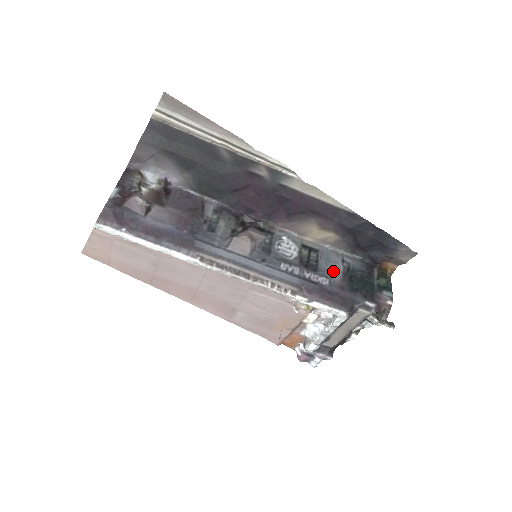
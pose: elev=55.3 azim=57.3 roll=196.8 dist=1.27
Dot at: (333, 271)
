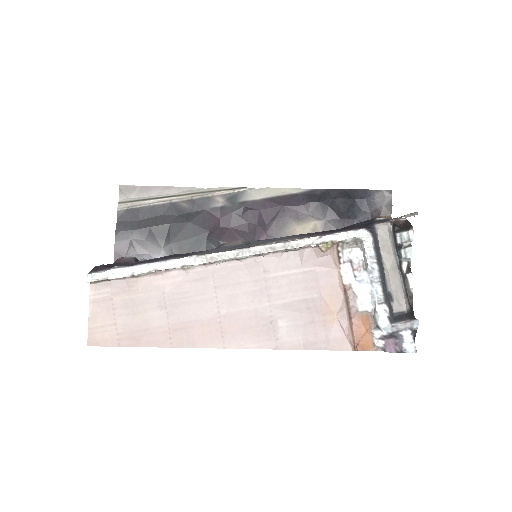
Dot at: occluded
